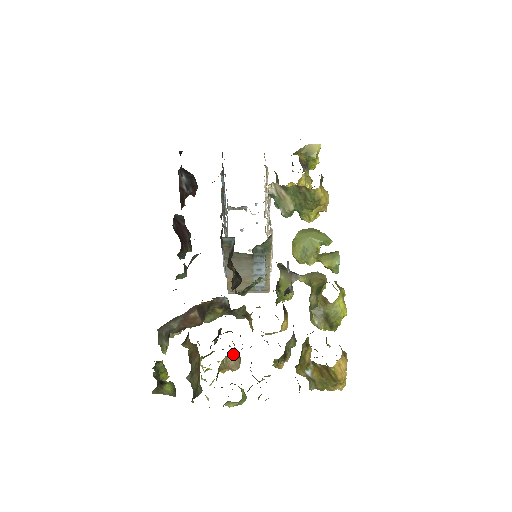
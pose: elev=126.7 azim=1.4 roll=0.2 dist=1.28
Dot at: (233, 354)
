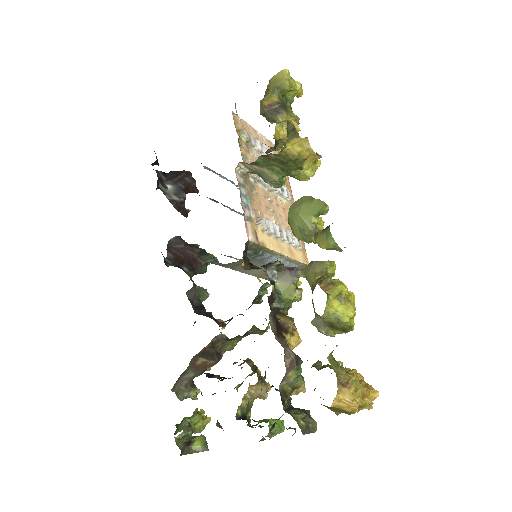
Dot at: (254, 387)
